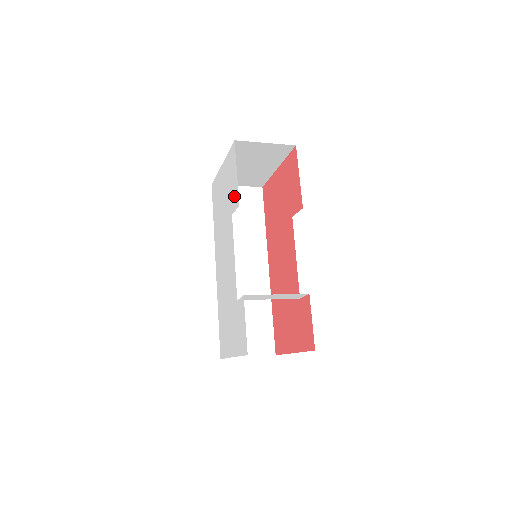
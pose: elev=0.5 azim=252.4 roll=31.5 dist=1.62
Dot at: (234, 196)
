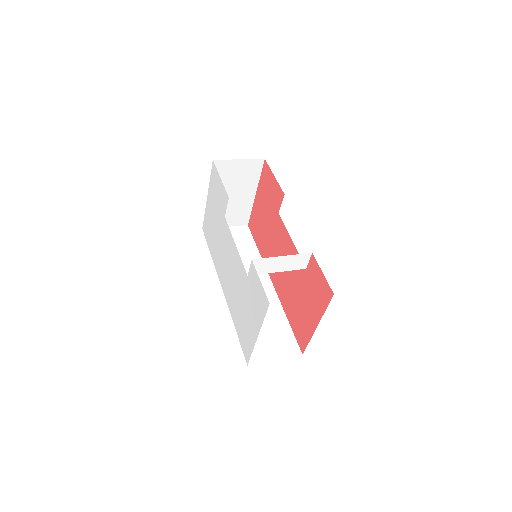
Dot at: (223, 199)
